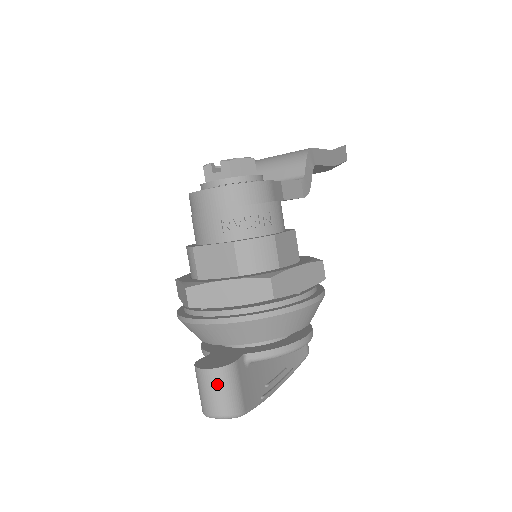
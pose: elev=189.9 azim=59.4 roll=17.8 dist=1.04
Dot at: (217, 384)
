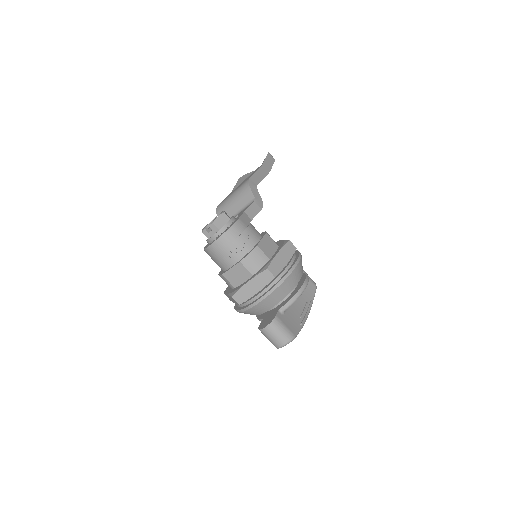
Dot at: (274, 331)
